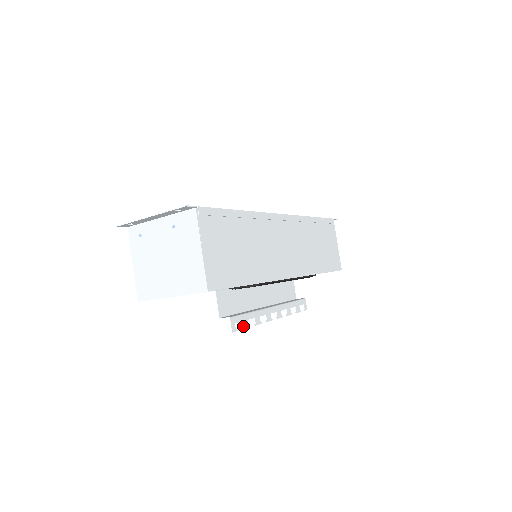
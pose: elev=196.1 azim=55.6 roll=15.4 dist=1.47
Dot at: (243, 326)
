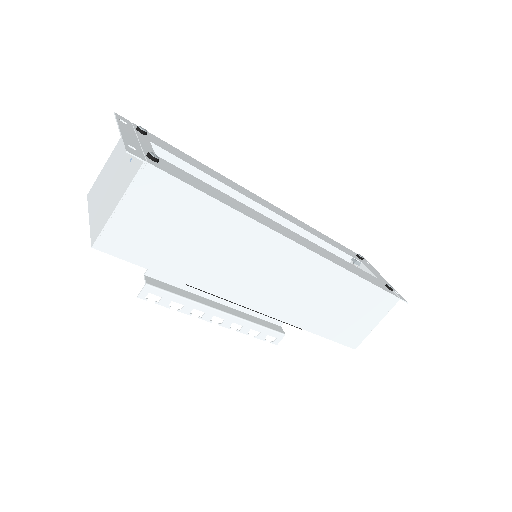
Dot at: (159, 301)
